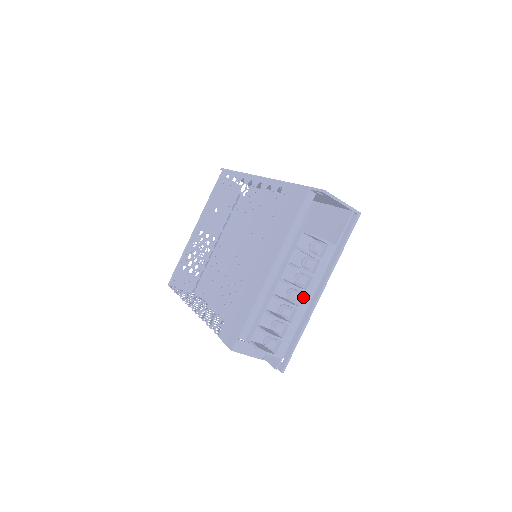
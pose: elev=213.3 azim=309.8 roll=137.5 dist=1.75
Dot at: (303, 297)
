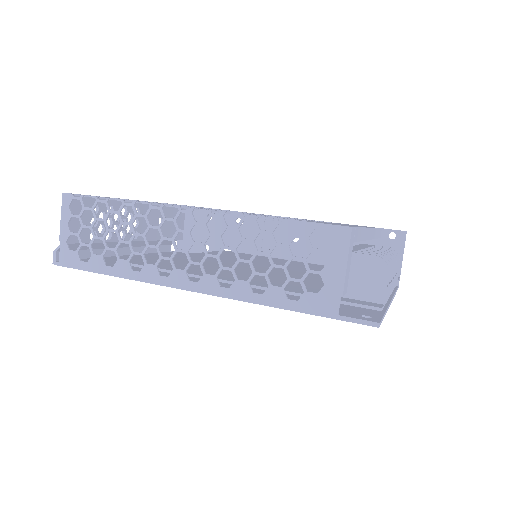
Dot at: occluded
